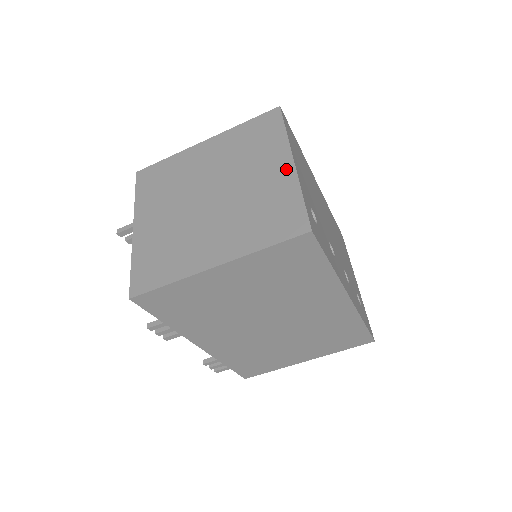
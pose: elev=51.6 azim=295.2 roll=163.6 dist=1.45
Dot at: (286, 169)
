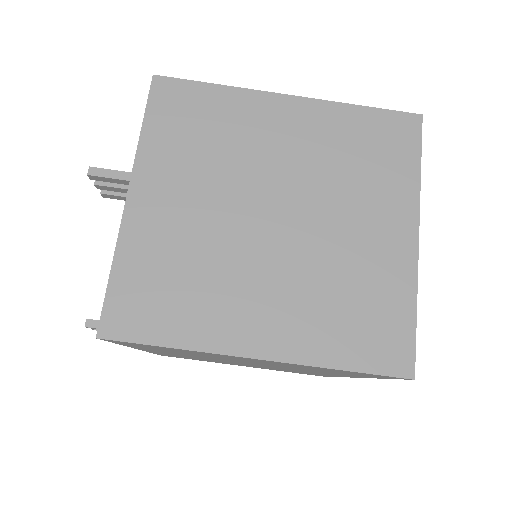
Dot at: (405, 244)
